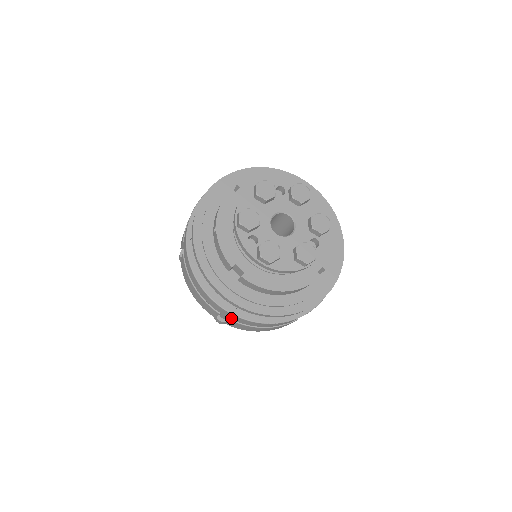
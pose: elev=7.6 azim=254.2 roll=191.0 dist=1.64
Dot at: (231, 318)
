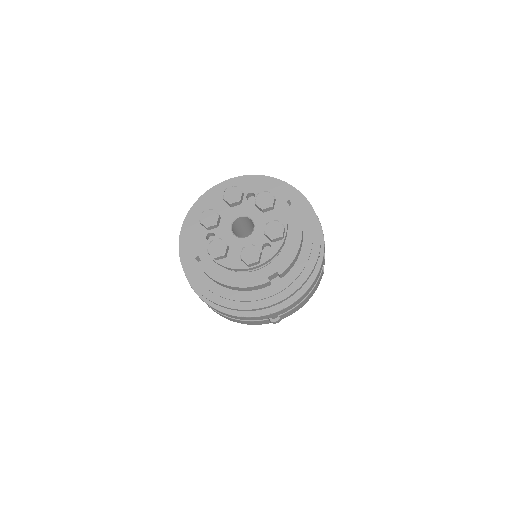
Dot at: occluded
